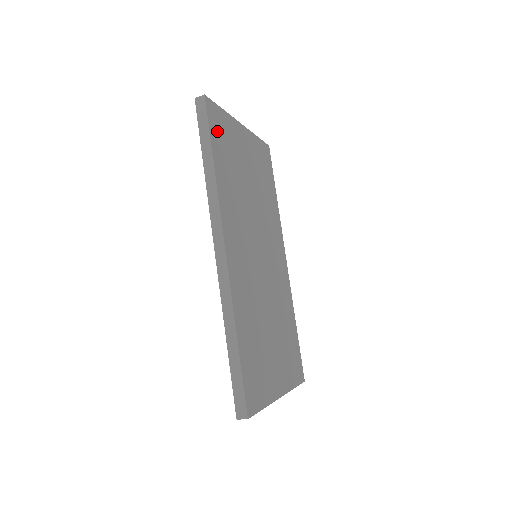
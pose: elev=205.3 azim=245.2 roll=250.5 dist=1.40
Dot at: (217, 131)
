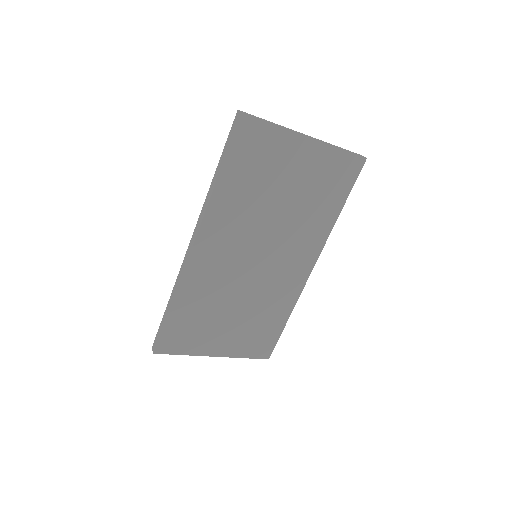
Dot at: (245, 147)
